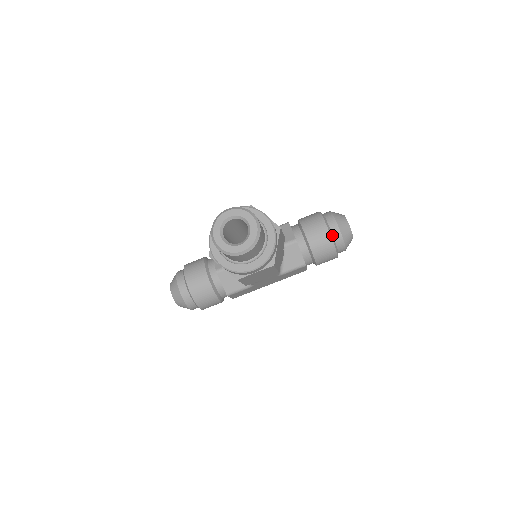
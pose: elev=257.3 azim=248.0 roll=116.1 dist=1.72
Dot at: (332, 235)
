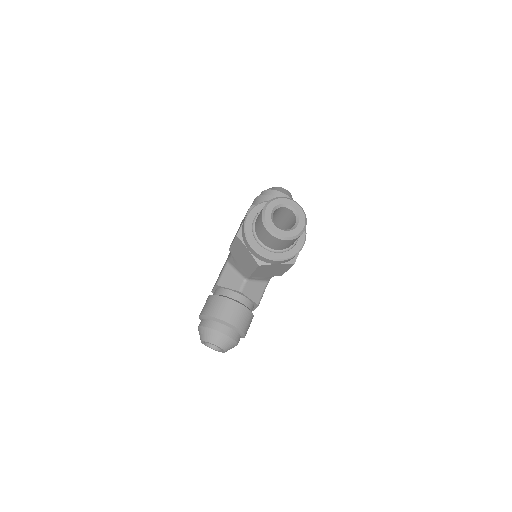
Dot at: occluded
